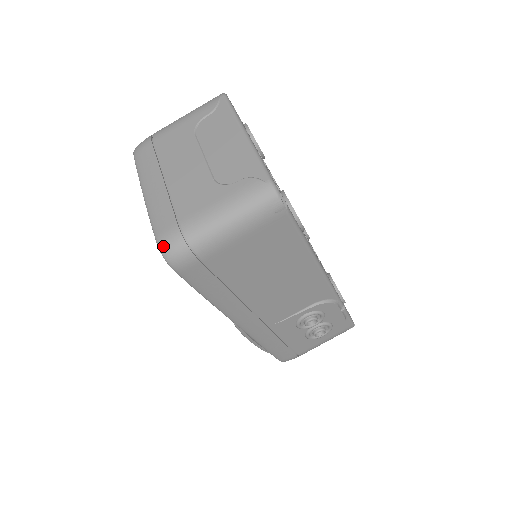
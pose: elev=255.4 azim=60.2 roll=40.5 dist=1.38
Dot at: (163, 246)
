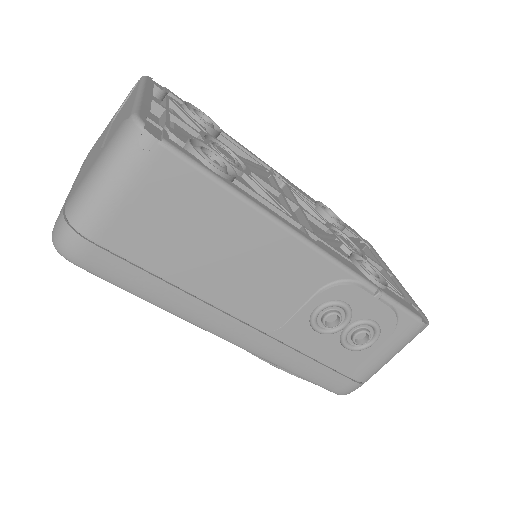
Dot at: (53, 237)
